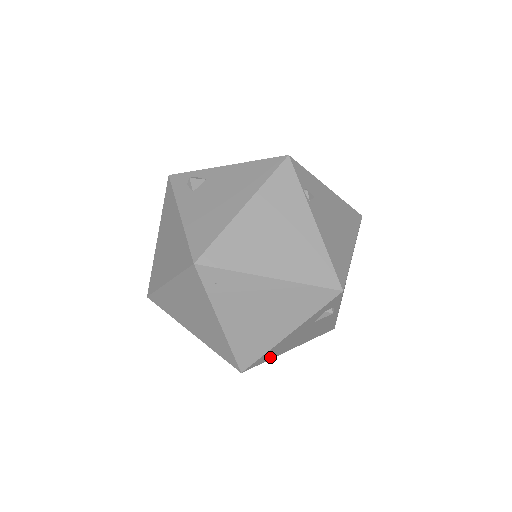
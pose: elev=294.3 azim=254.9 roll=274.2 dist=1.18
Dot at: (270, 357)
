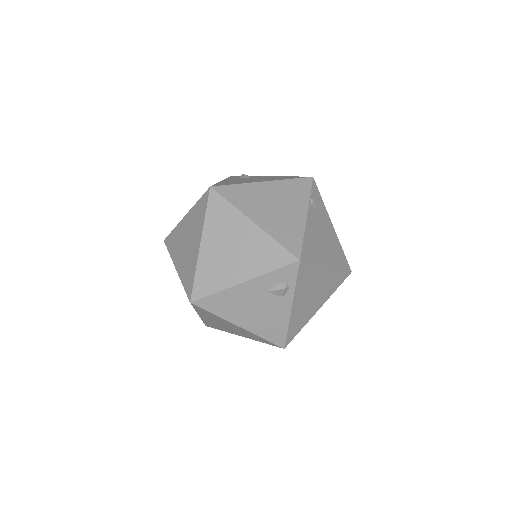
Dot at: (219, 311)
